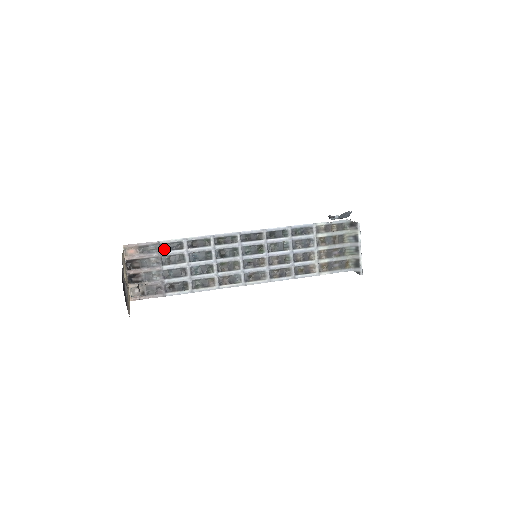
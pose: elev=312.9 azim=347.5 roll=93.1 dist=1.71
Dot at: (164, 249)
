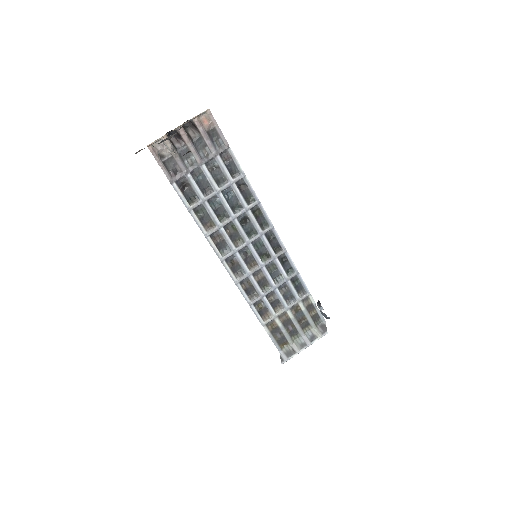
Dot at: (223, 157)
